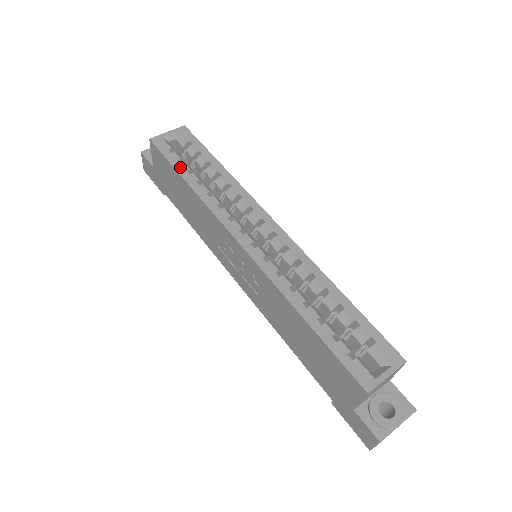
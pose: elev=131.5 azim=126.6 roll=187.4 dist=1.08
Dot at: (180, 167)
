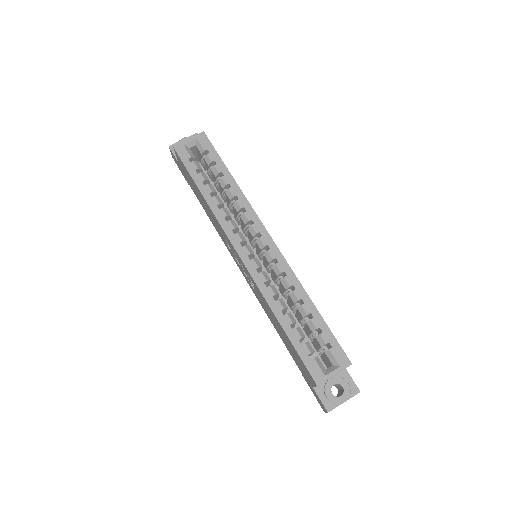
Dot at: (197, 178)
